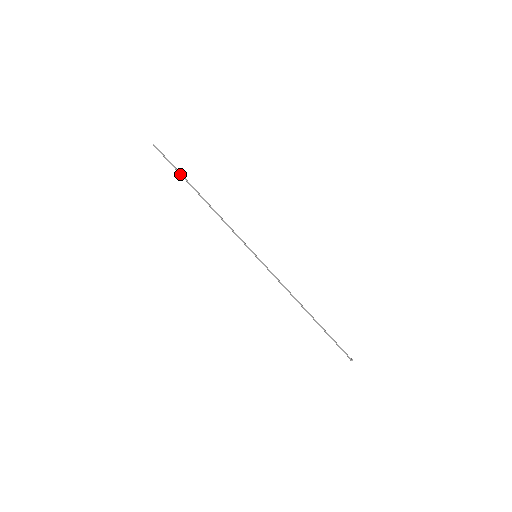
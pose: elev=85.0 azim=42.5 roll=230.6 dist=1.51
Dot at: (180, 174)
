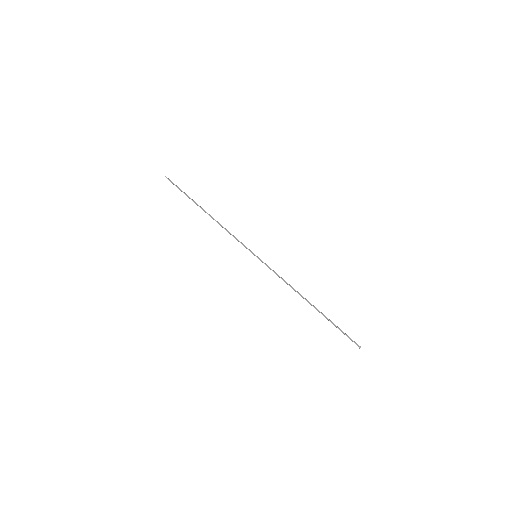
Dot at: (187, 195)
